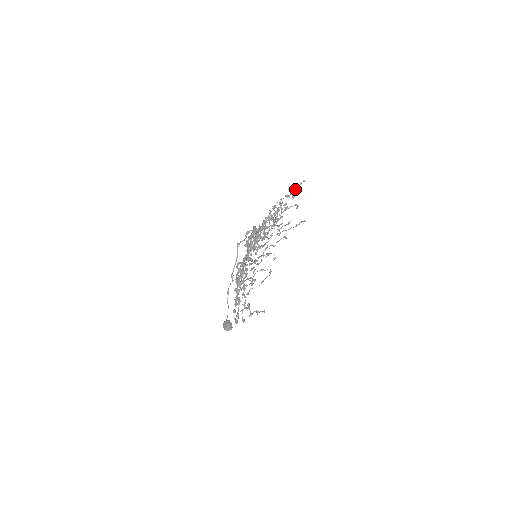
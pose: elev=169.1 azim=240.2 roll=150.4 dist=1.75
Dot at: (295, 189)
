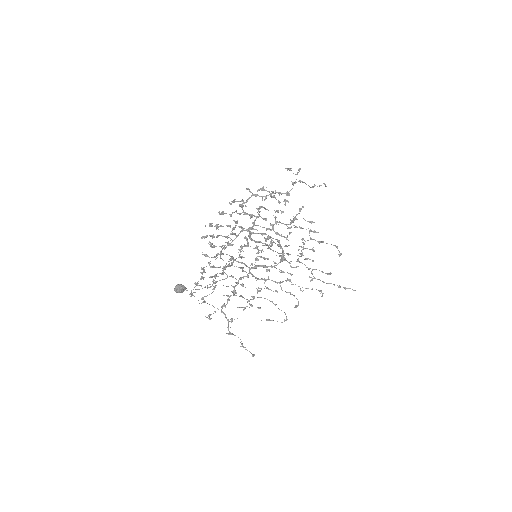
Dot at: occluded
